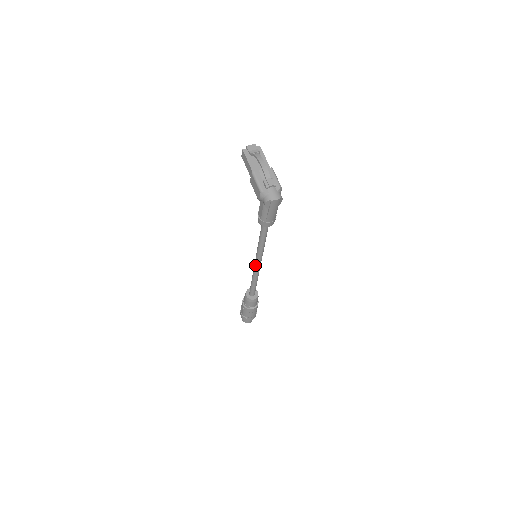
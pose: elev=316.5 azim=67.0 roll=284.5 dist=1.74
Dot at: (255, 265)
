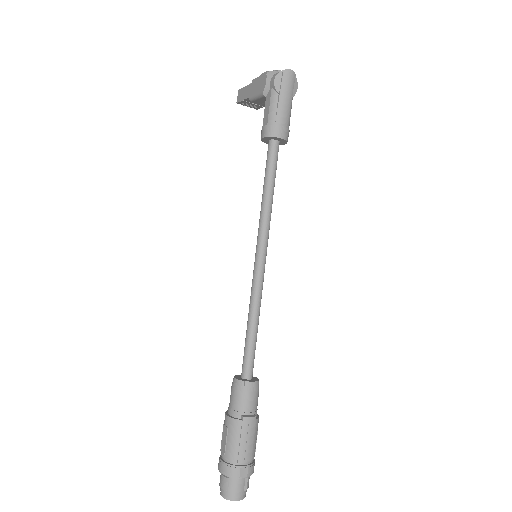
Dot at: (255, 264)
